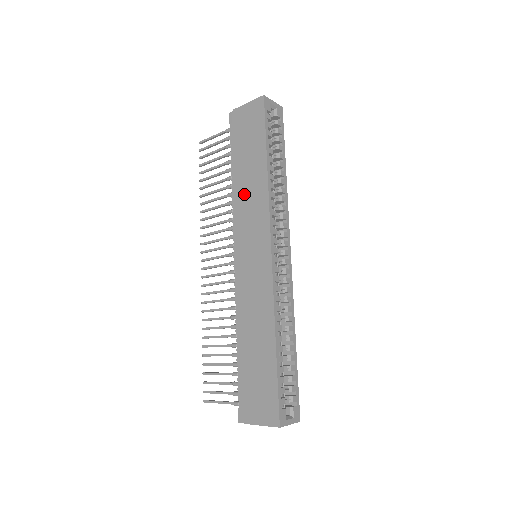
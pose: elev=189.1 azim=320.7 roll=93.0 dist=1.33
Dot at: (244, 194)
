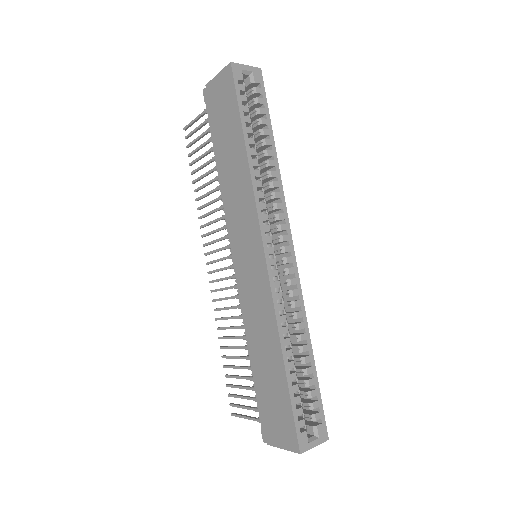
Dot at: (230, 187)
